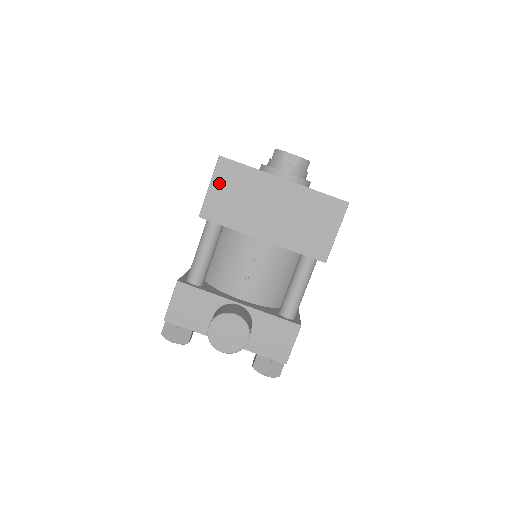
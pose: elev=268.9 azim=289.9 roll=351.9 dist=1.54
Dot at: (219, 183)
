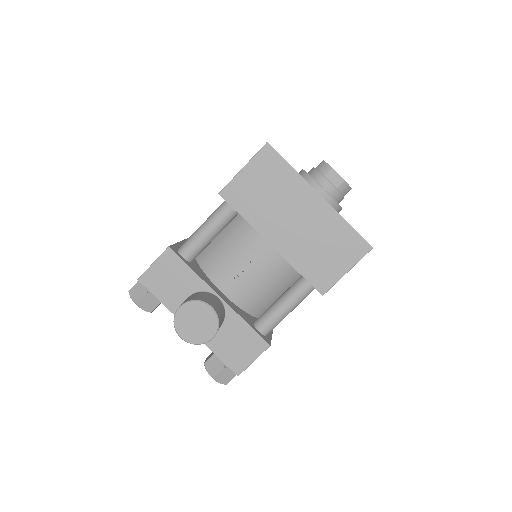
Dot at: (254, 169)
